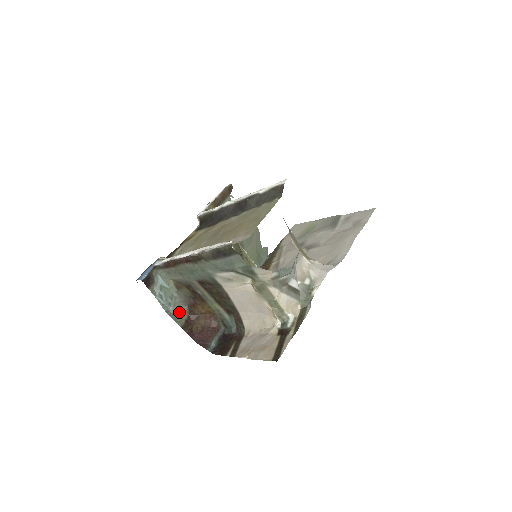
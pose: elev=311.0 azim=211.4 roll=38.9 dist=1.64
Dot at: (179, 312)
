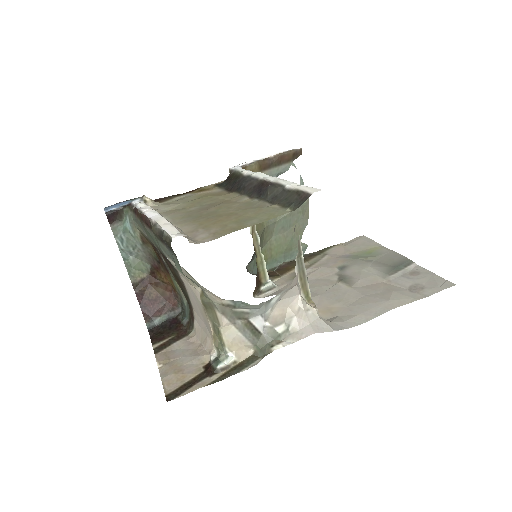
Dot at: (139, 266)
